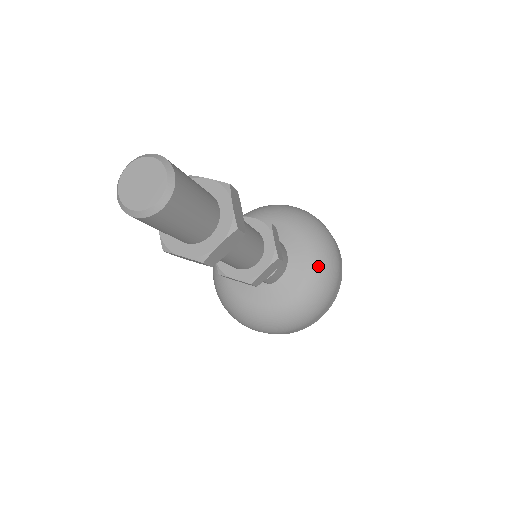
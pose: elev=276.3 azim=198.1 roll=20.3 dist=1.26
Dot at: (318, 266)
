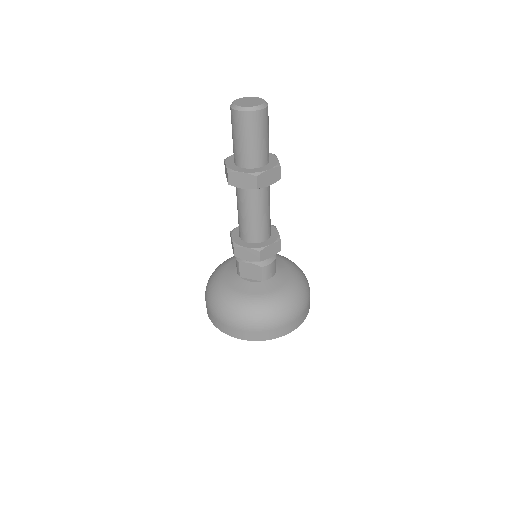
Dot at: (298, 279)
